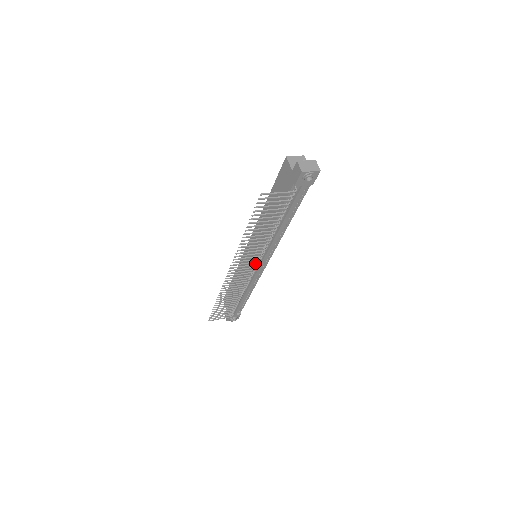
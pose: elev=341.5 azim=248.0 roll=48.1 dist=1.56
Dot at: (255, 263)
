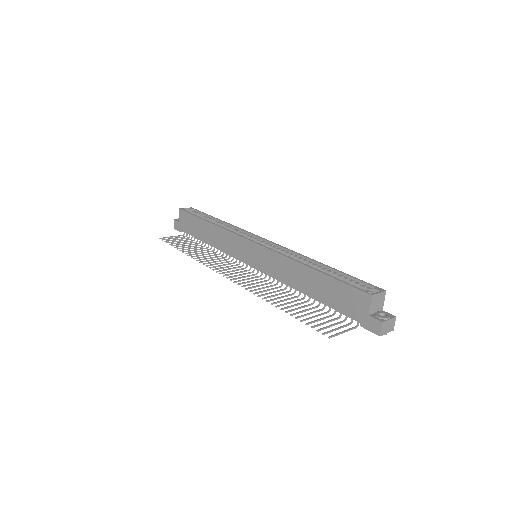
Dot at: (253, 266)
